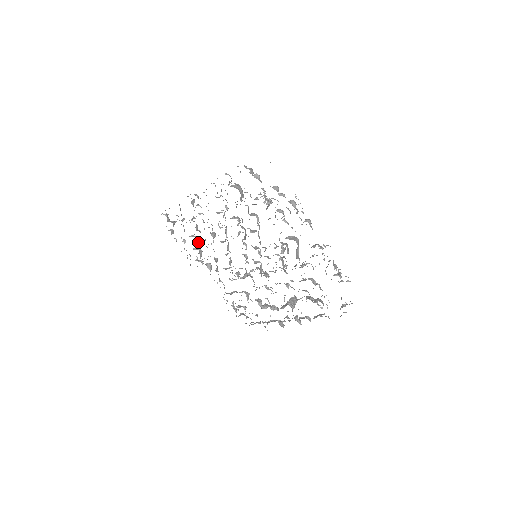
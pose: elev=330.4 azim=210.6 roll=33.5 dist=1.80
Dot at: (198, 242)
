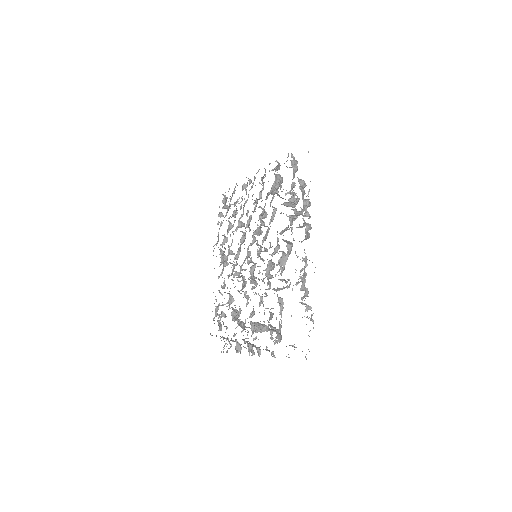
Dot at: (228, 228)
